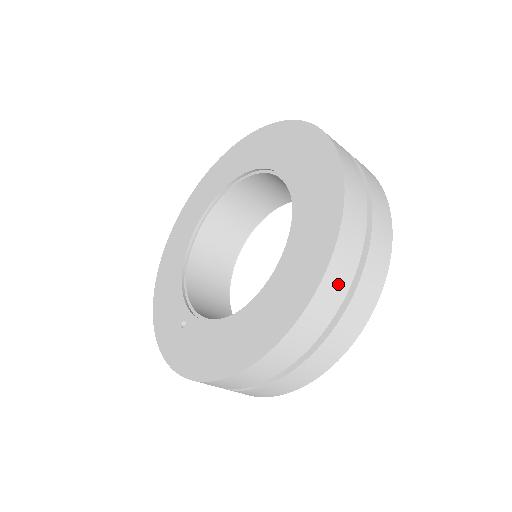
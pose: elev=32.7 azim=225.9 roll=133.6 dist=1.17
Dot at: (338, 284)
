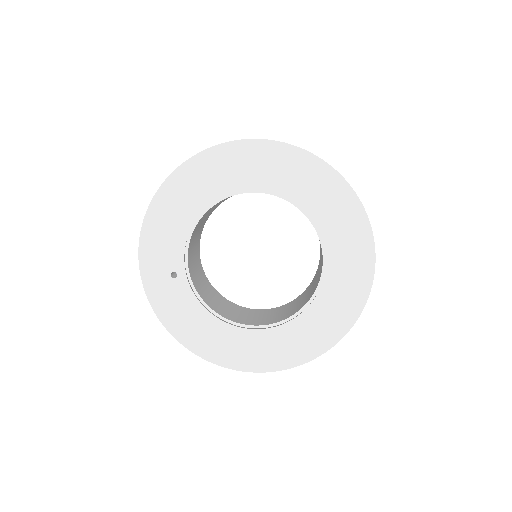
Dot at: occluded
